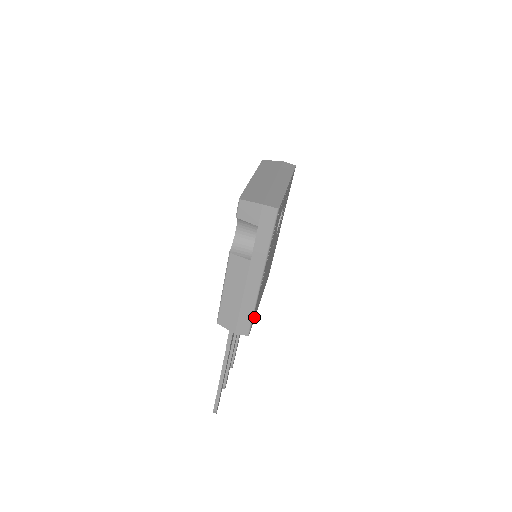
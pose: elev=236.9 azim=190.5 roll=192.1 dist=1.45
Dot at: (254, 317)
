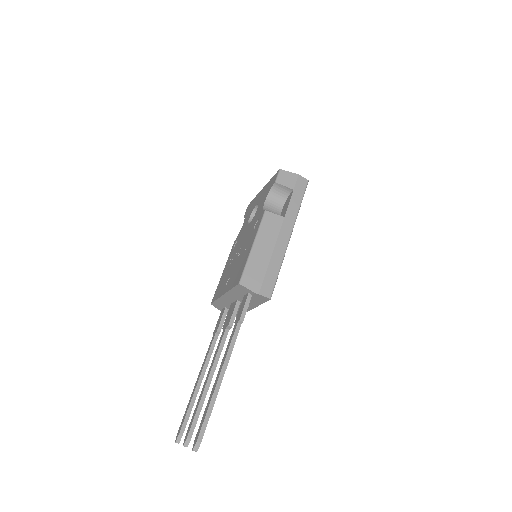
Dot at: occluded
